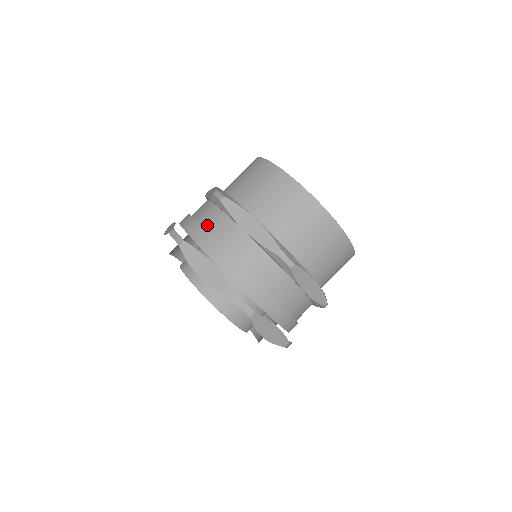
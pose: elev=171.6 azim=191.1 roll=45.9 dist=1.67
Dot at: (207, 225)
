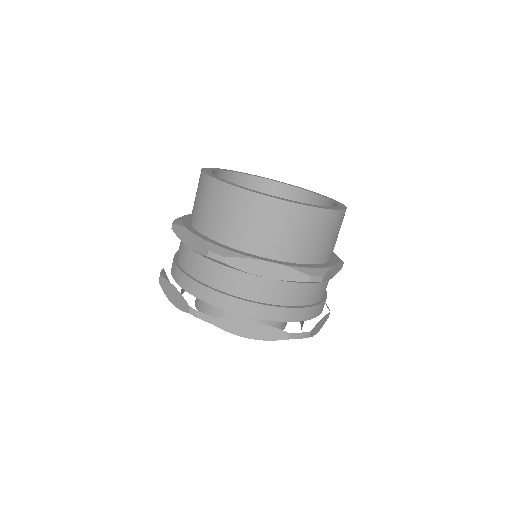
Dot at: (220, 286)
